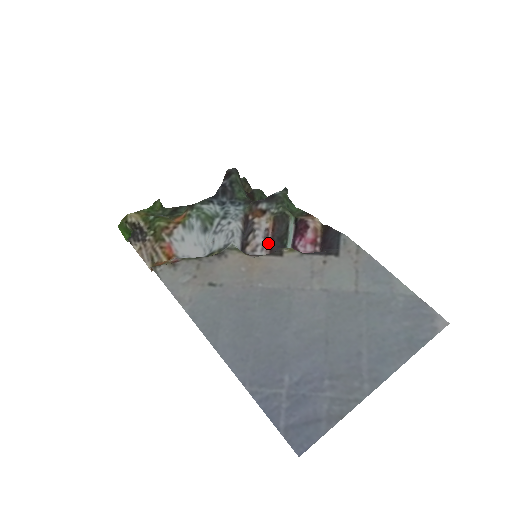
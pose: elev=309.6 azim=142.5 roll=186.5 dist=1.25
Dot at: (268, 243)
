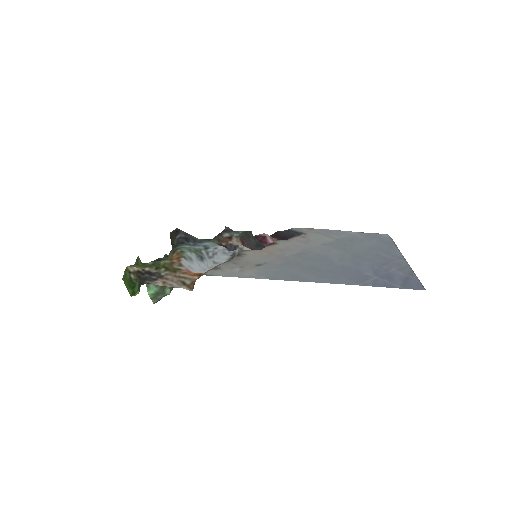
Dot at: occluded
